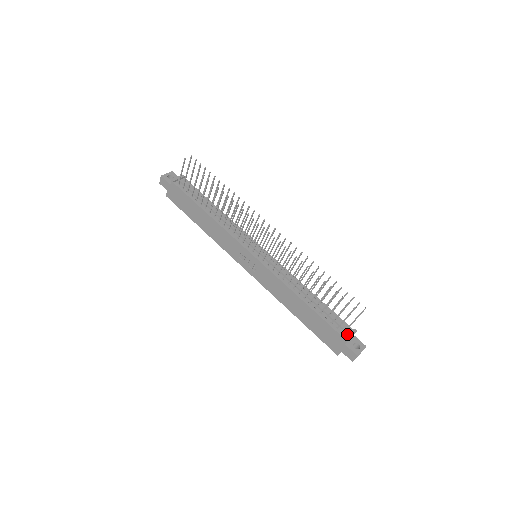
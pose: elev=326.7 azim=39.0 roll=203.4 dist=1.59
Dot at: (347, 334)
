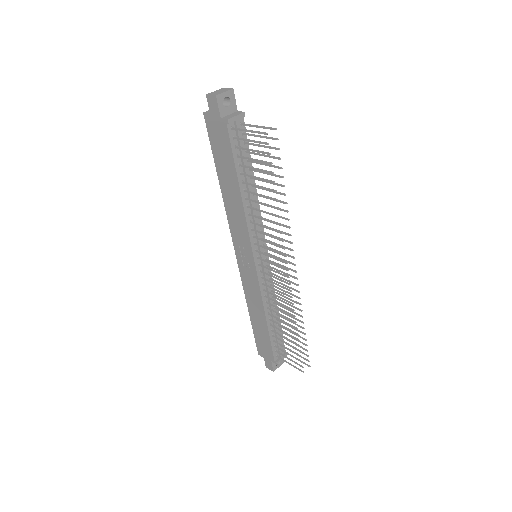
Dot at: (279, 356)
